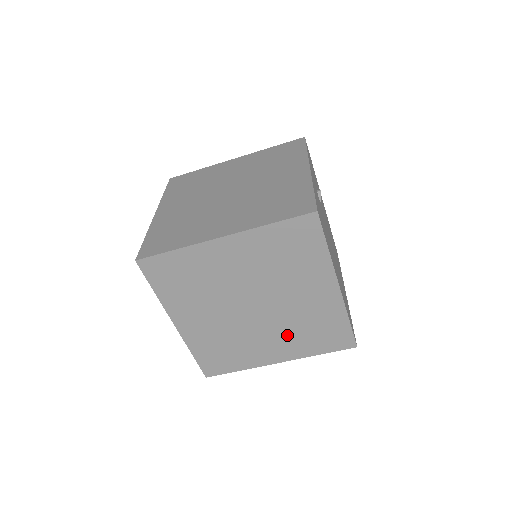
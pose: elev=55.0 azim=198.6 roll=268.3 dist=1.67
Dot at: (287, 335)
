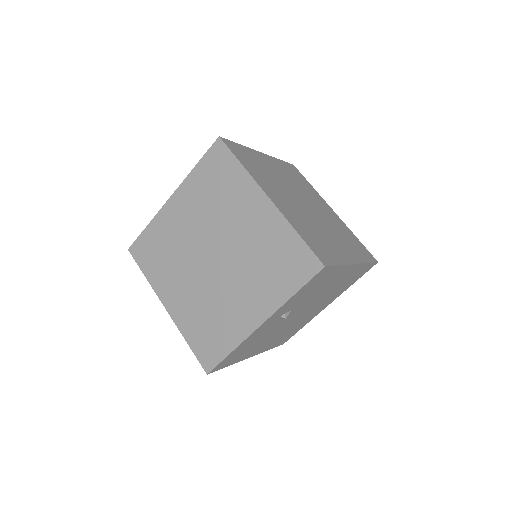
Dot at: occluded
